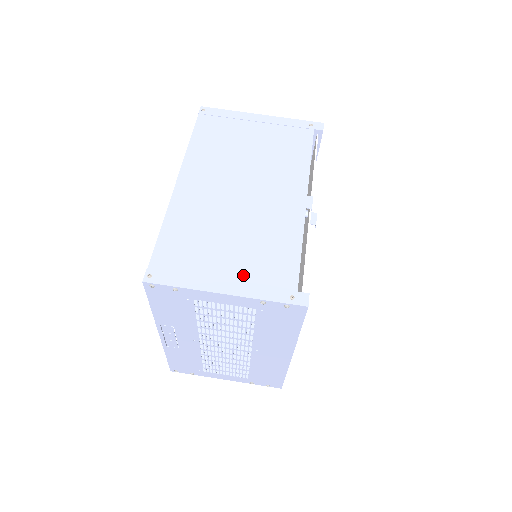
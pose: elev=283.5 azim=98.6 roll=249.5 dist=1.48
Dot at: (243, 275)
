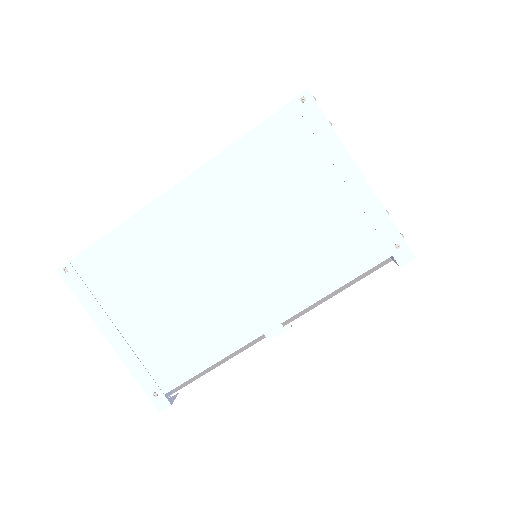
Dot at: (138, 341)
